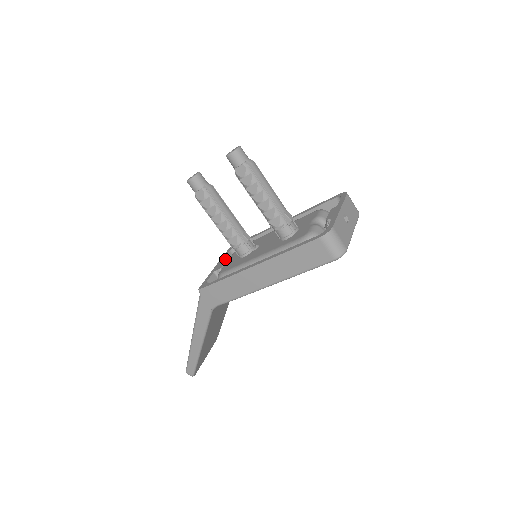
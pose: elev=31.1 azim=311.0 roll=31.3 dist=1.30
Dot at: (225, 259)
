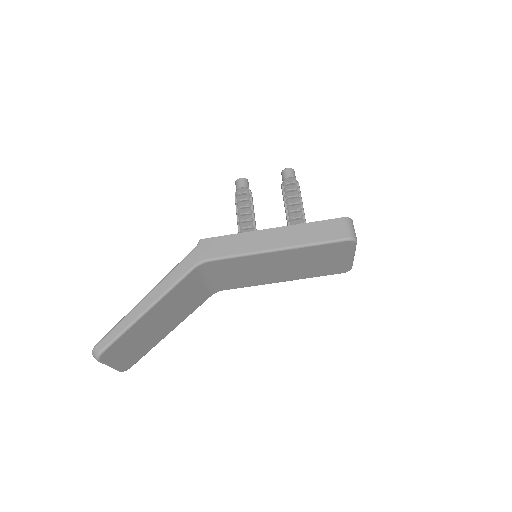
Dot at: occluded
